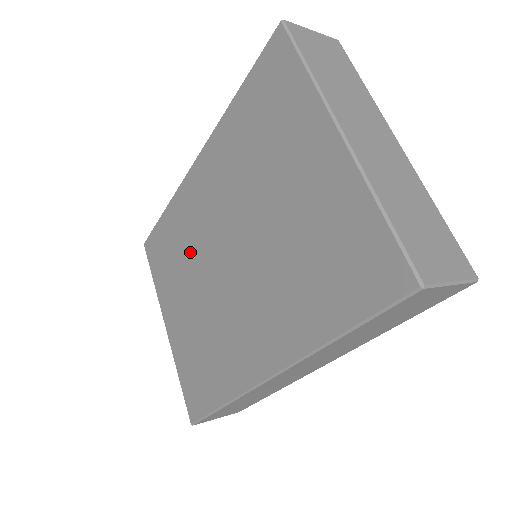
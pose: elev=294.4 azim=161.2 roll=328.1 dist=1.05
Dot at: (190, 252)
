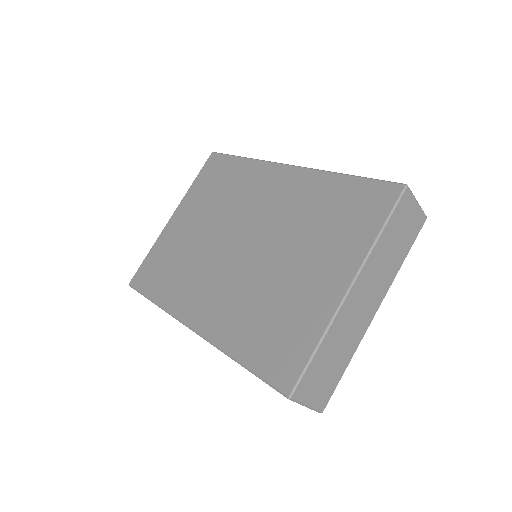
Dot at: (228, 205)
